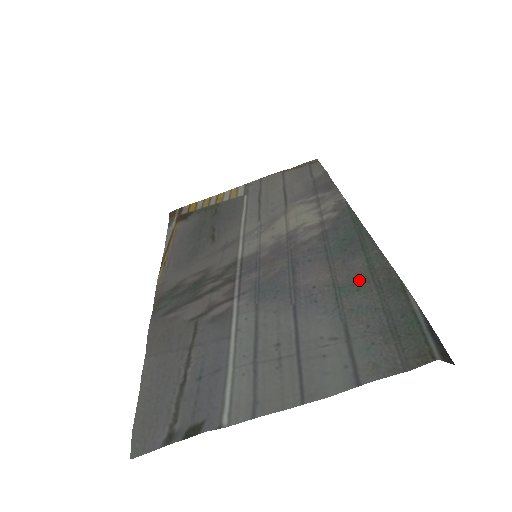
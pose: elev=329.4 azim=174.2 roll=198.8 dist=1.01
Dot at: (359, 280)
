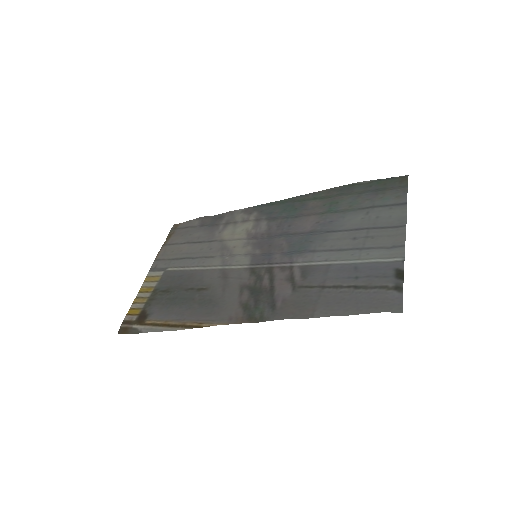
Dot at: (329, 203)
